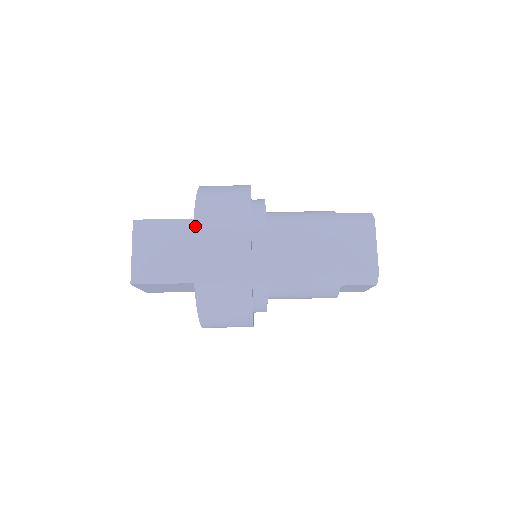
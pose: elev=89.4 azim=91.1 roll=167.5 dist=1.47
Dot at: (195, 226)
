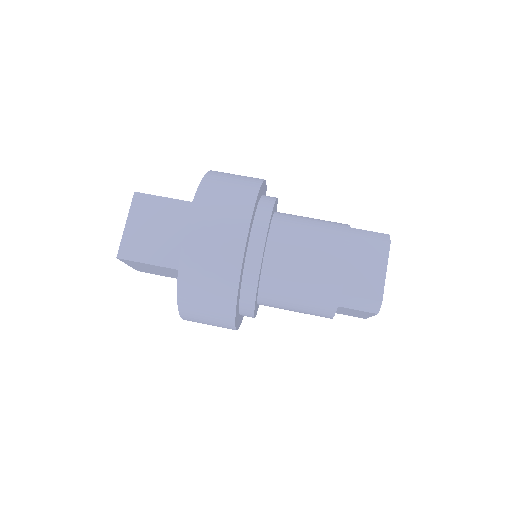
Dot at: (192, 210)
